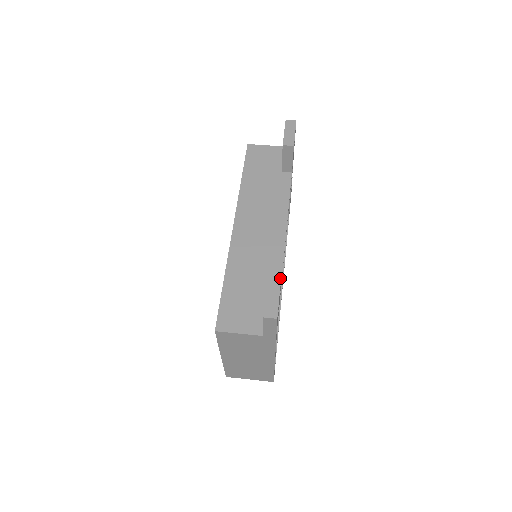
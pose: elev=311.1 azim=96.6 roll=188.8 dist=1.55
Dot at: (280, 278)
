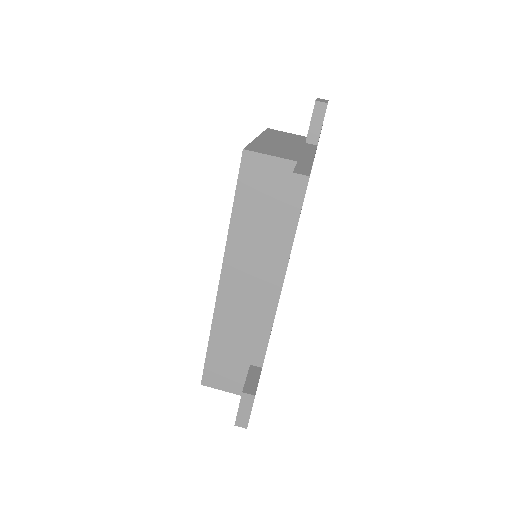
Dot at: (254, 397)
